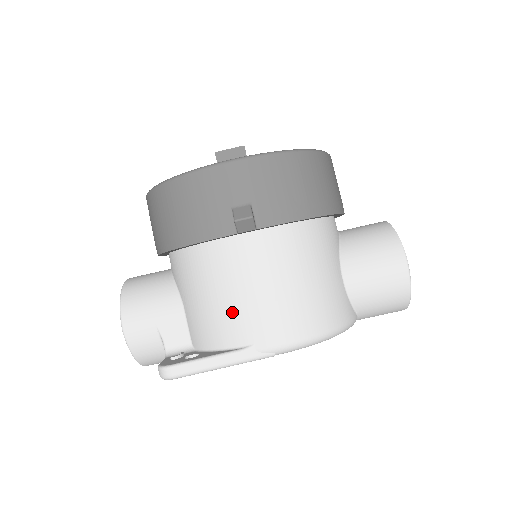
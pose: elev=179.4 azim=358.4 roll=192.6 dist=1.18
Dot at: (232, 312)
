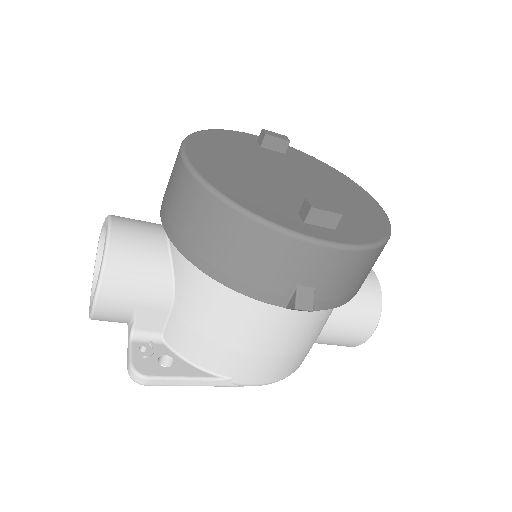
Dot at: (230, 350)
